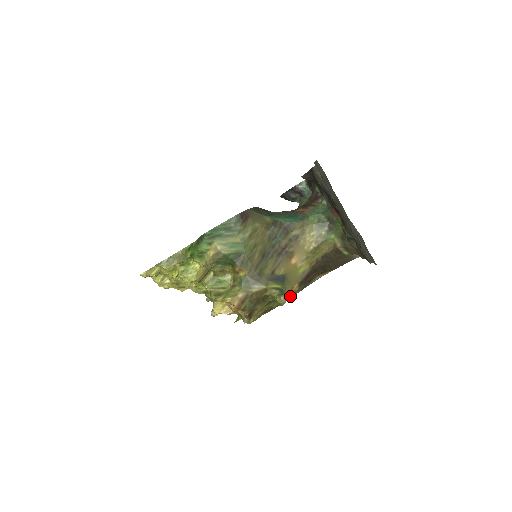
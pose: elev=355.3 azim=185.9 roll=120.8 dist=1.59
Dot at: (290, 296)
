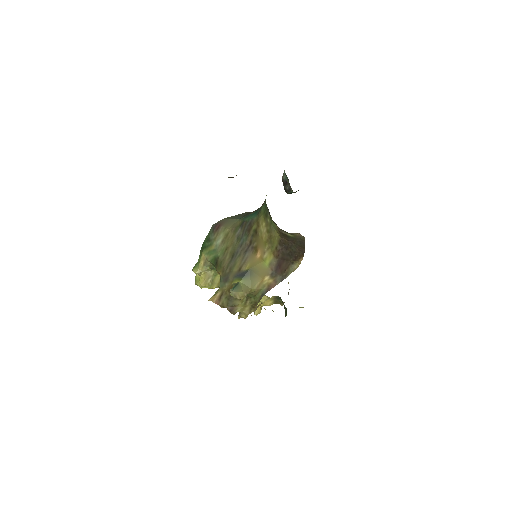
Dot at: (266, 289)
